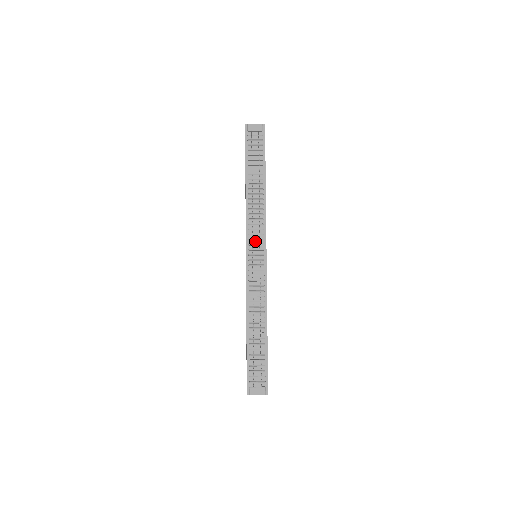
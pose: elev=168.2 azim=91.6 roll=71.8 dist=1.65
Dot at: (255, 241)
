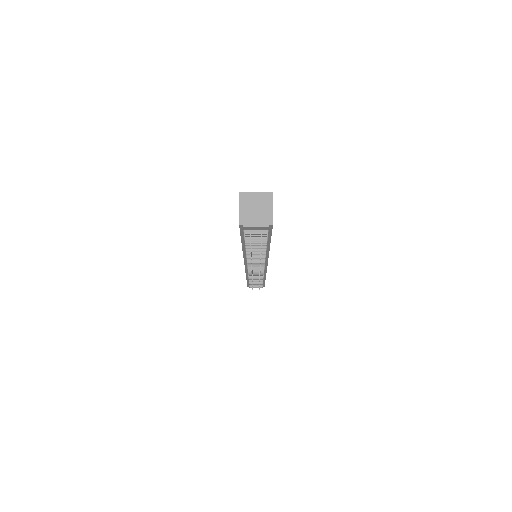
Dot at: occluded
